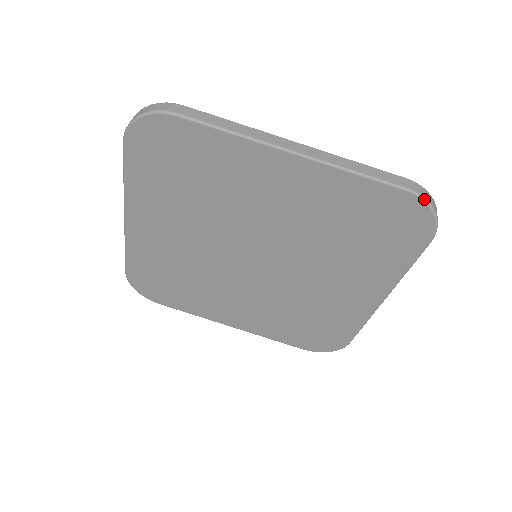
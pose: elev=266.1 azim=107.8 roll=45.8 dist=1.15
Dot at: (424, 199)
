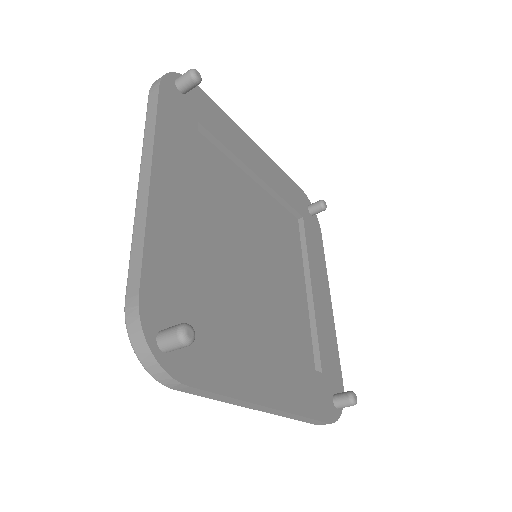
Dot at: occluded
